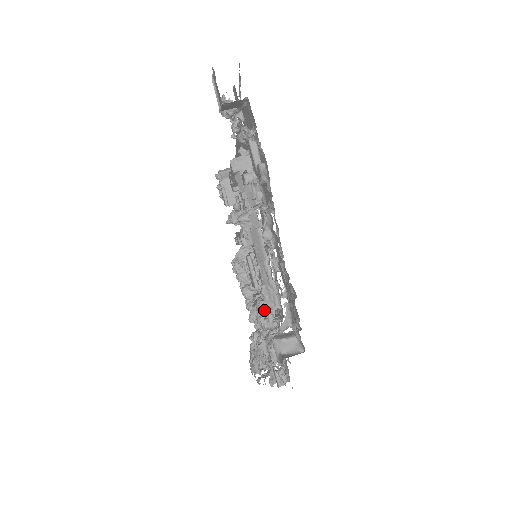
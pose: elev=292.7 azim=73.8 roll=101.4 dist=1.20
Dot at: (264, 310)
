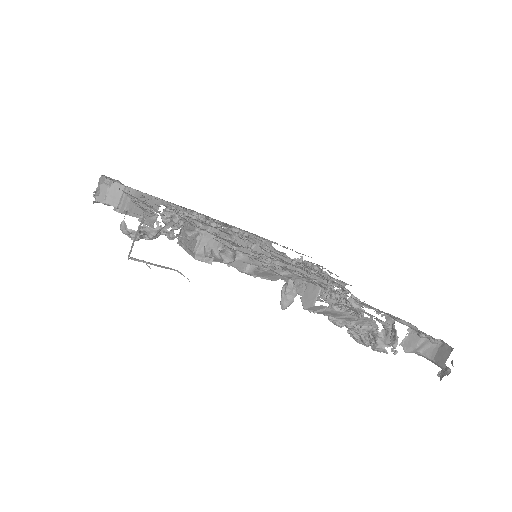
Dot at: occluded
